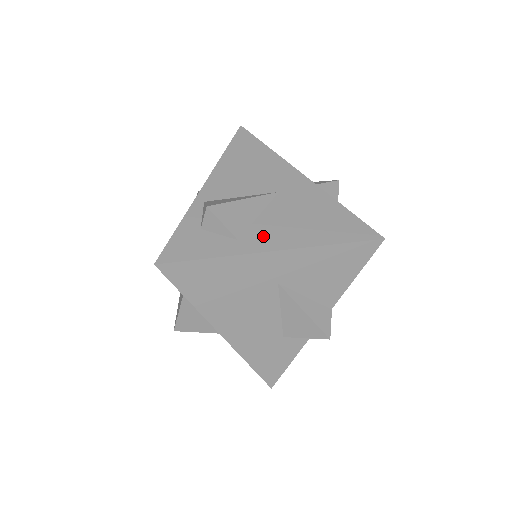
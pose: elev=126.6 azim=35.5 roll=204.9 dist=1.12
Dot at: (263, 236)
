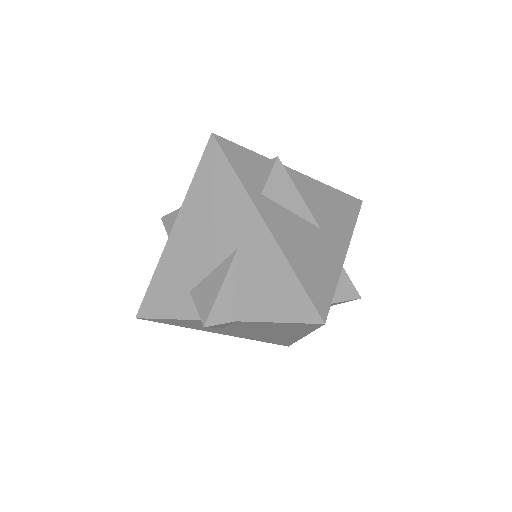
Dot at: (274, 214)
